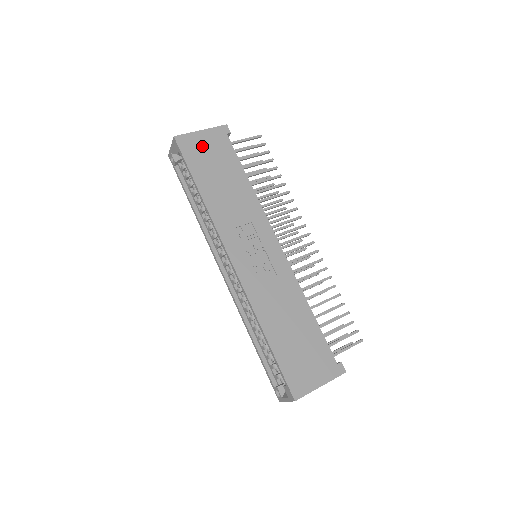
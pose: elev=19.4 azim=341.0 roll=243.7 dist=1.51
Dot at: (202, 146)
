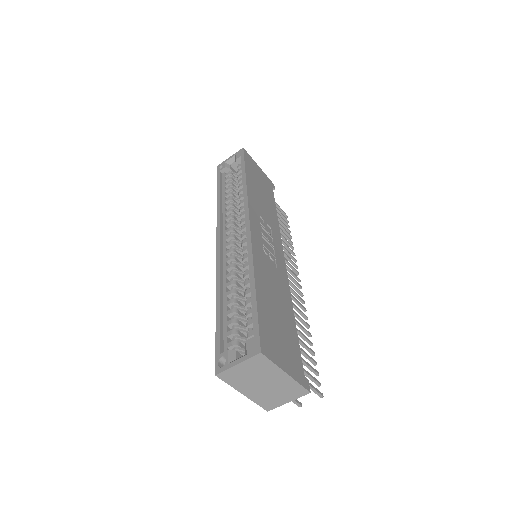
Dot at: (257, 170)
